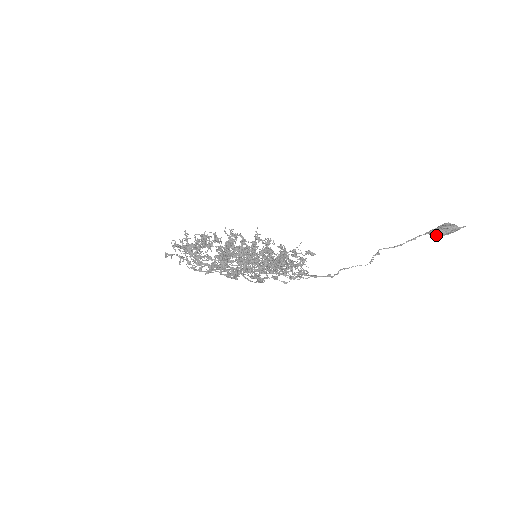
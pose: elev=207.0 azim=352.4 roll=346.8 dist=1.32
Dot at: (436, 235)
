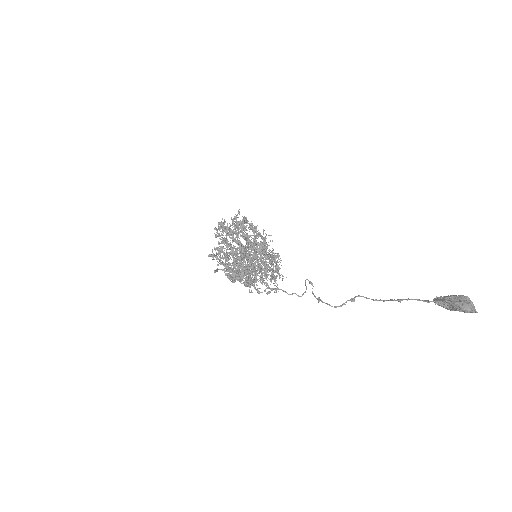
Dot at: (442, 306)
